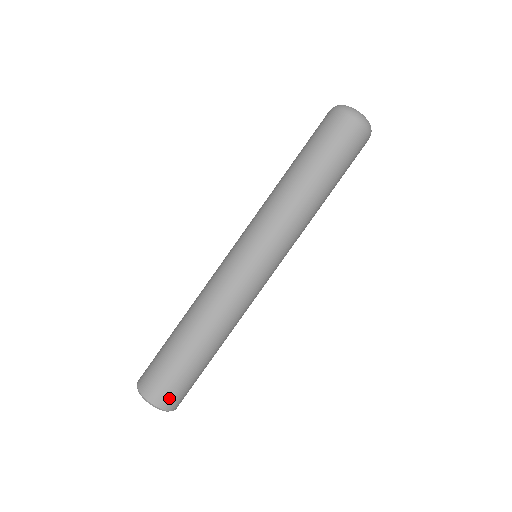
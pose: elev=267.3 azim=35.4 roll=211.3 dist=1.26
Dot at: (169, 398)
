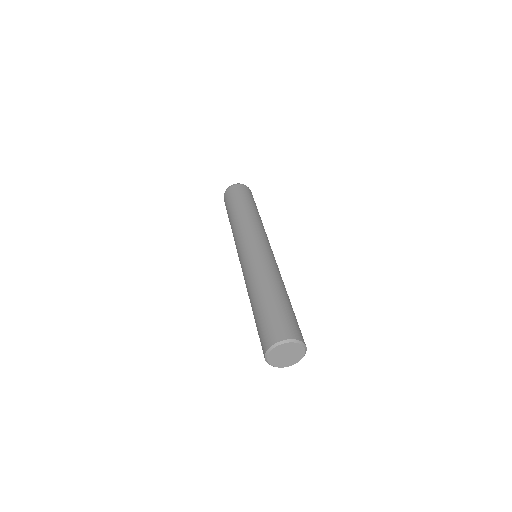
Dot at: (279, 331)
